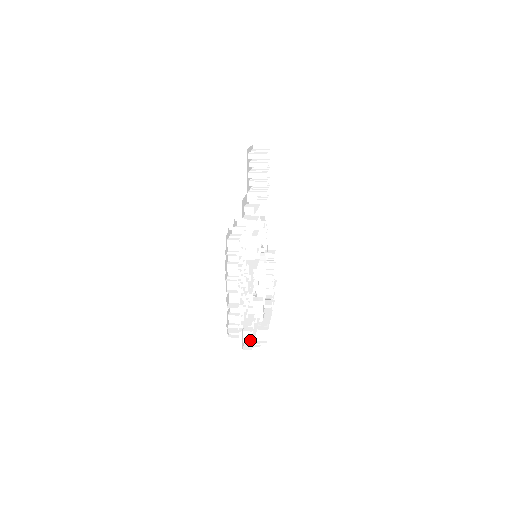
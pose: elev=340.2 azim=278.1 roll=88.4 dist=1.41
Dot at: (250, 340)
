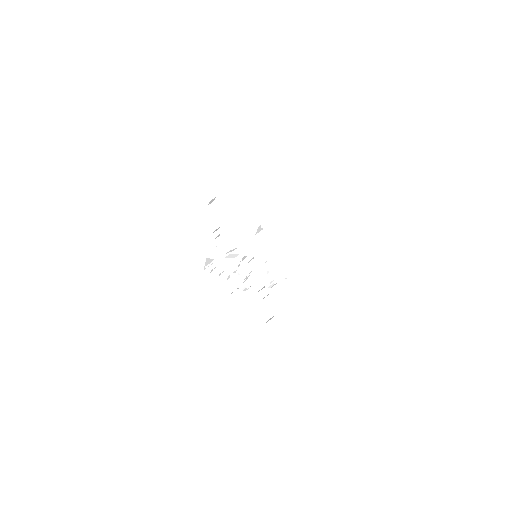
Dot at: (300, 313)
